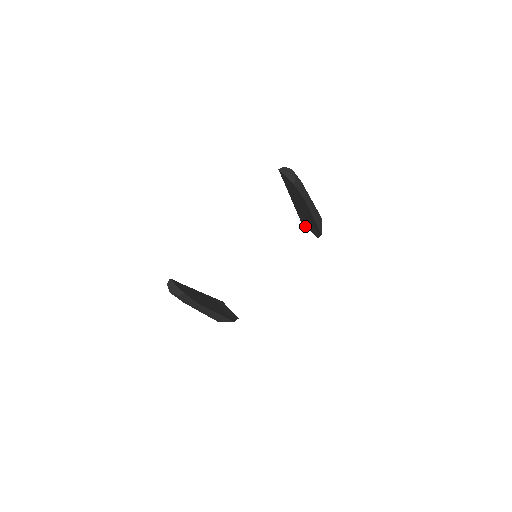
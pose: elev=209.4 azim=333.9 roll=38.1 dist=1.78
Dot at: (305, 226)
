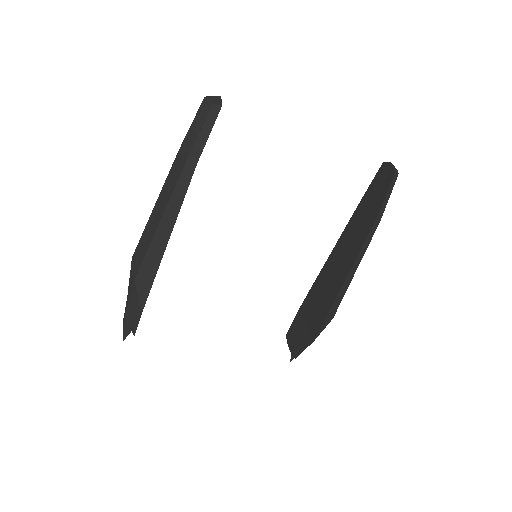
Dot at: (288, 340)
